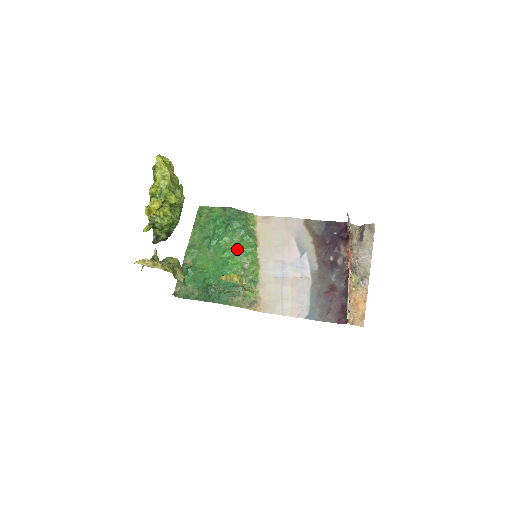
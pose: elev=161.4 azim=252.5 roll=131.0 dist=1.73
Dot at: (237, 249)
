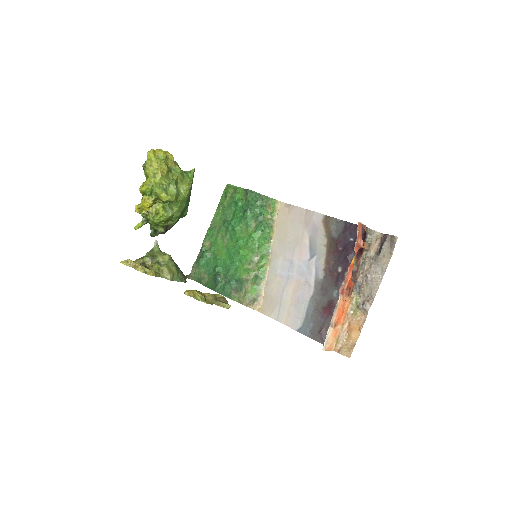
Dot at: (250, 239)
